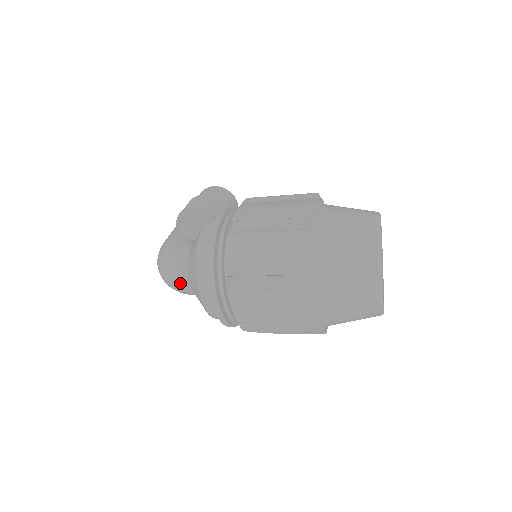
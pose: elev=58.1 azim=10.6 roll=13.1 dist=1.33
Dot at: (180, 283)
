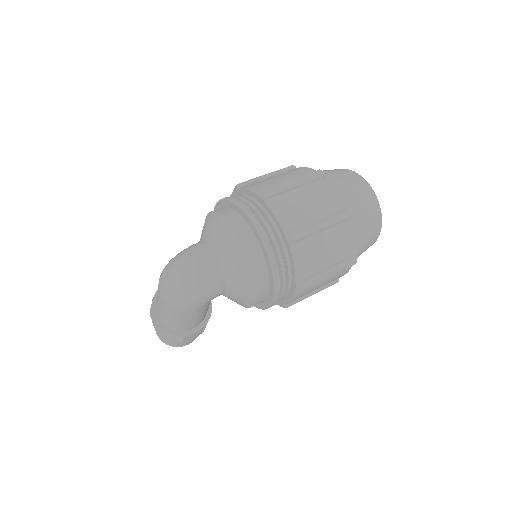
Dot at: (205, 258)
